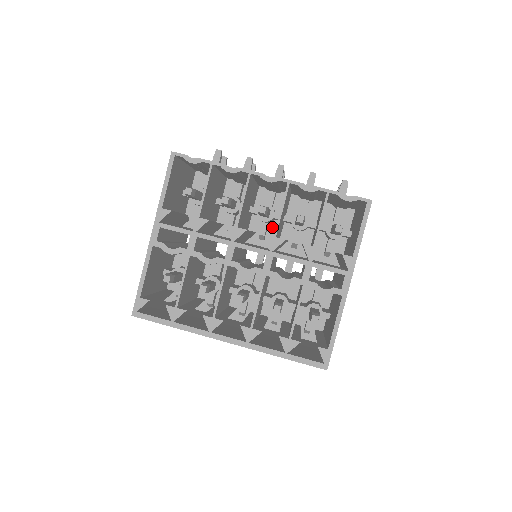
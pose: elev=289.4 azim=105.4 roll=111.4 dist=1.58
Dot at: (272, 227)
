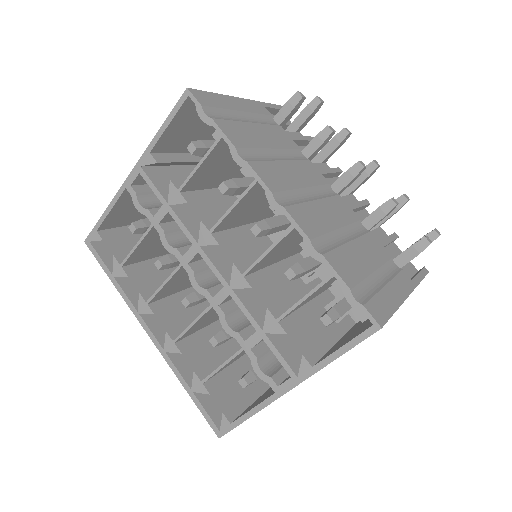
Dot at: occluded
